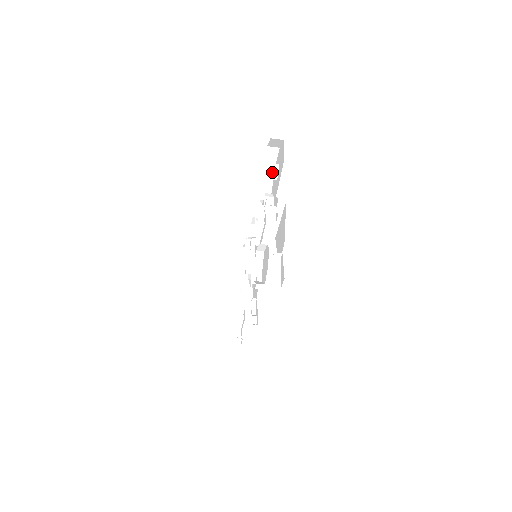
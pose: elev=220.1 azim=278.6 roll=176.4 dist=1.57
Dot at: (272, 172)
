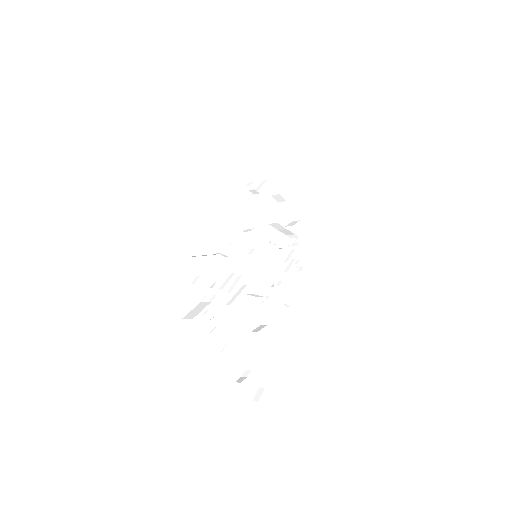
Dot at: occluded
